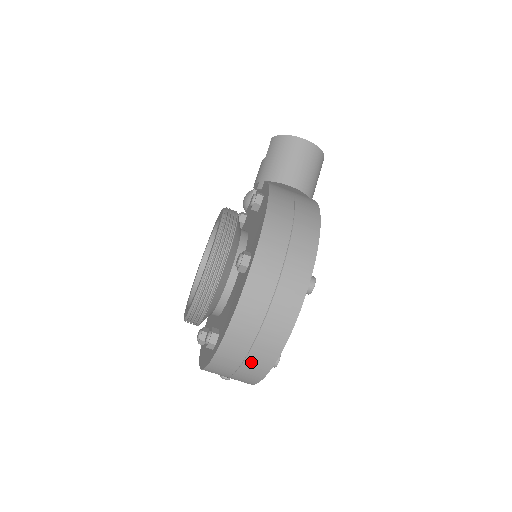
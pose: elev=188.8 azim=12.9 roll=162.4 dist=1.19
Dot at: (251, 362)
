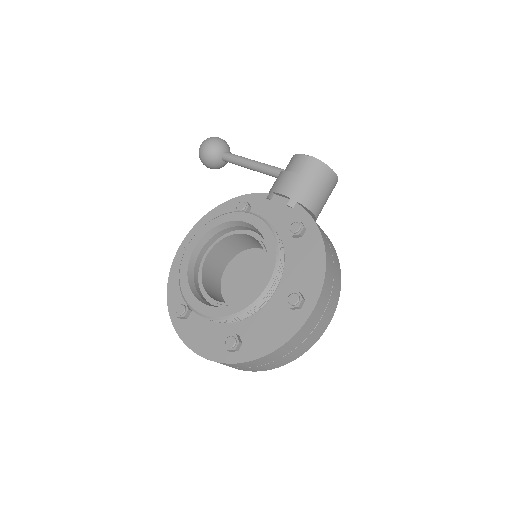
Dot at: (260, 367)
